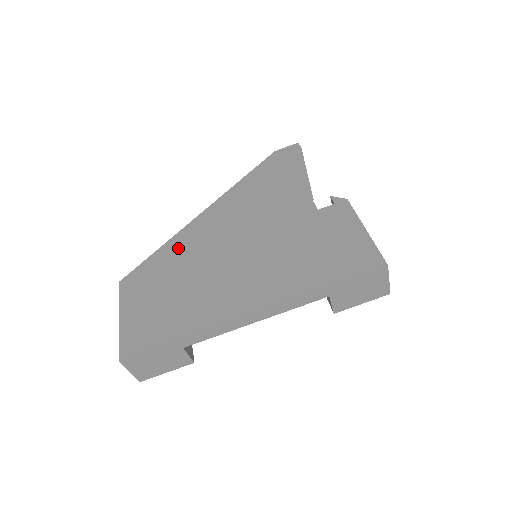
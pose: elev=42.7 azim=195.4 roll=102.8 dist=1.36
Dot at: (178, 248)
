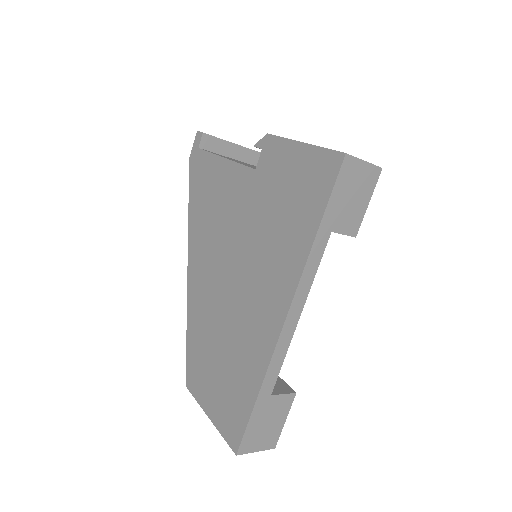
Dot at: (197, 315)
